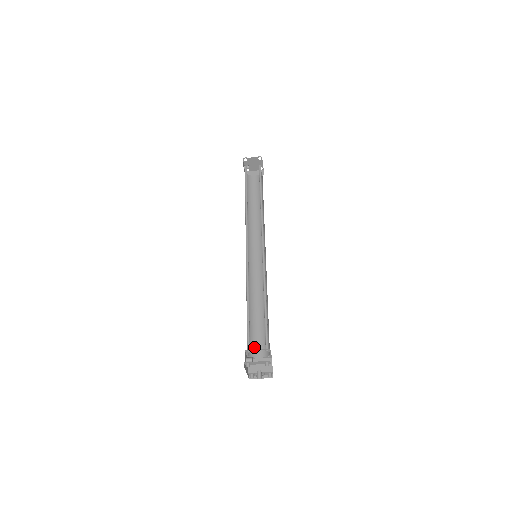
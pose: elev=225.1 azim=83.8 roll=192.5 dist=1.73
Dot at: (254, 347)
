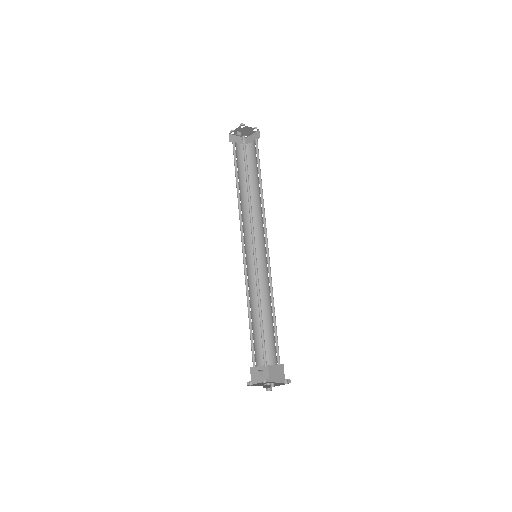
Dot at: (256, 356)
